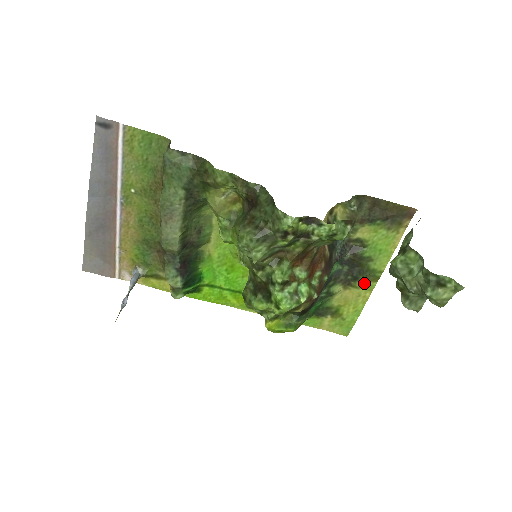
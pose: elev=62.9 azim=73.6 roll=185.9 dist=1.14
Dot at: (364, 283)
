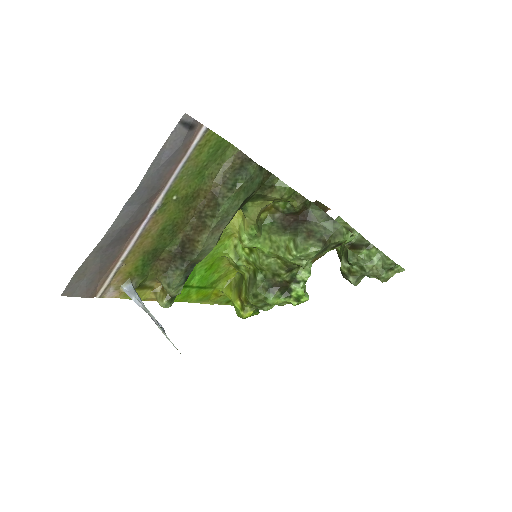
Dot at: occluded
